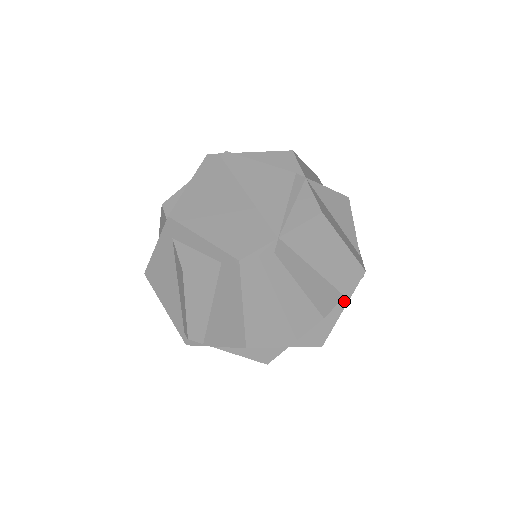
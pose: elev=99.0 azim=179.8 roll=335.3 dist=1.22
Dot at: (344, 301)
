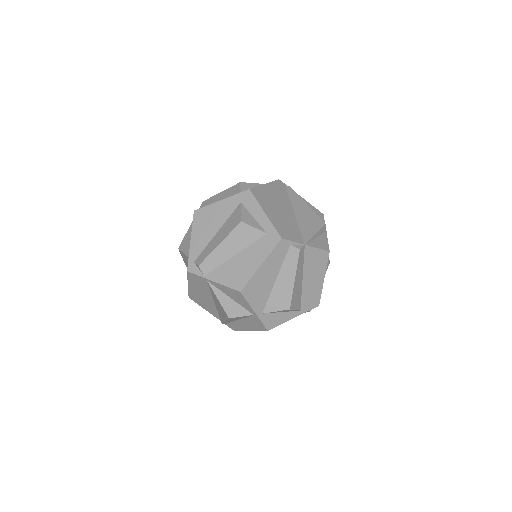
Dot at: (298, 313)
